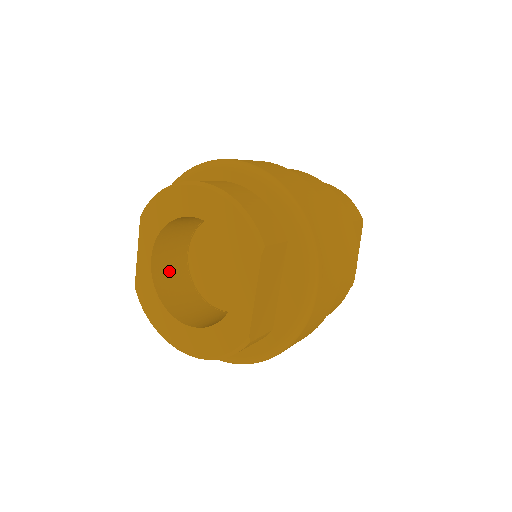
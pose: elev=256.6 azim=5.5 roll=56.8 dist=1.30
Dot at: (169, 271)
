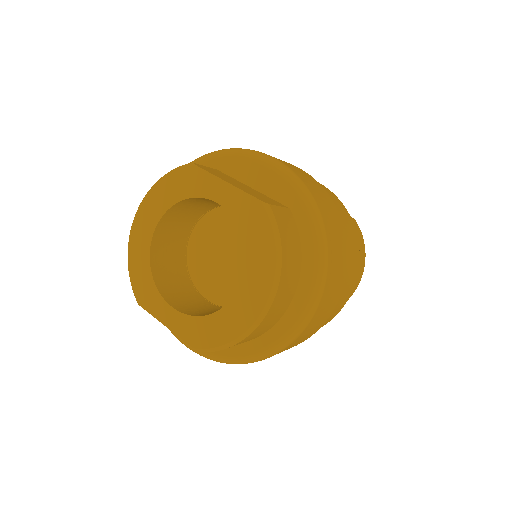
Dot at: (203, 311)
